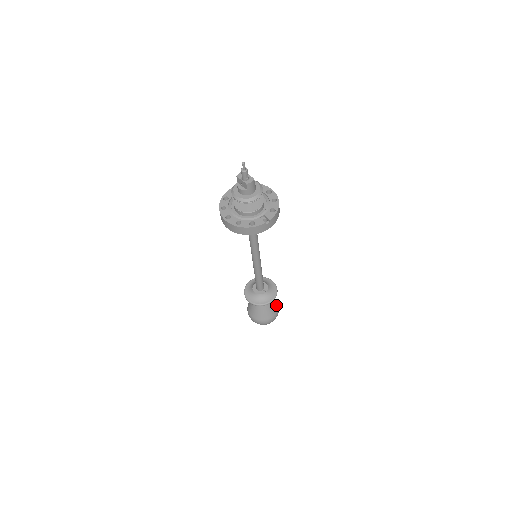
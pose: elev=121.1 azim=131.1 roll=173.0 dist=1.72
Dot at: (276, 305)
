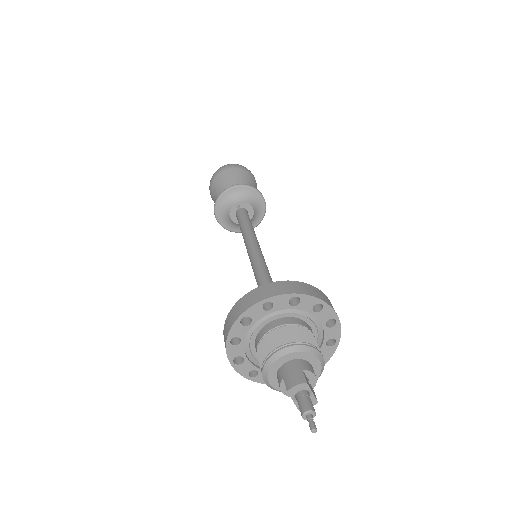
Dot at: occluded
